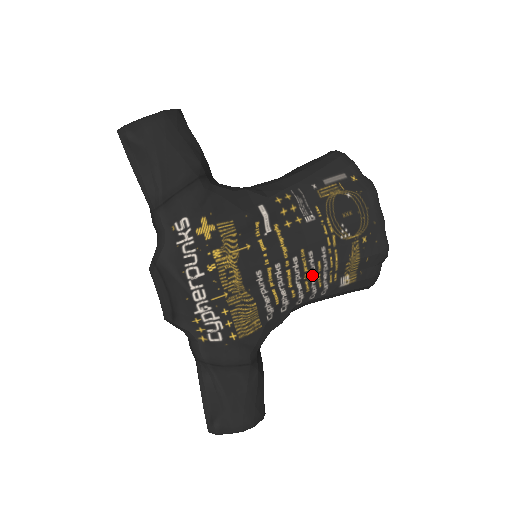
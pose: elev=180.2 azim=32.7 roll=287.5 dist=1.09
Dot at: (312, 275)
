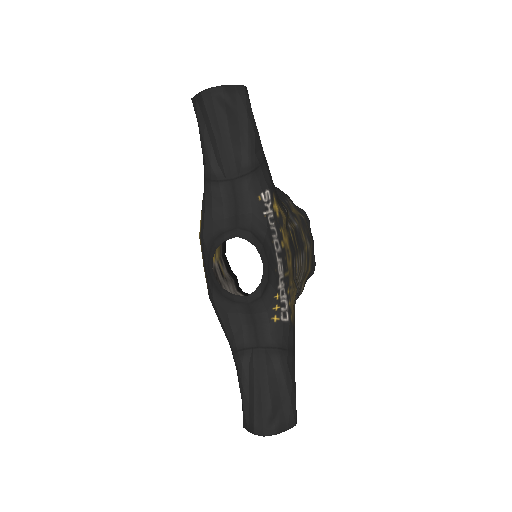
Dot at: (299, 276)
